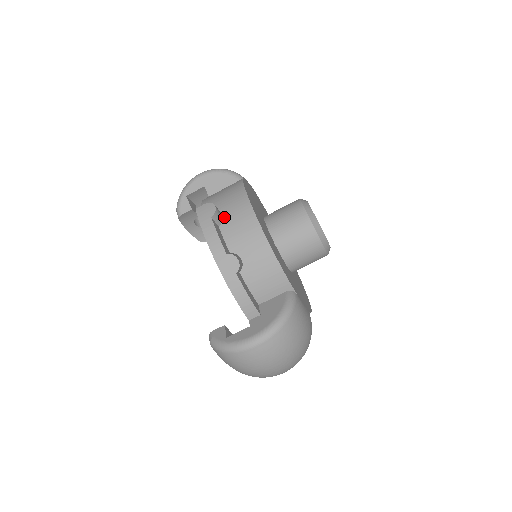
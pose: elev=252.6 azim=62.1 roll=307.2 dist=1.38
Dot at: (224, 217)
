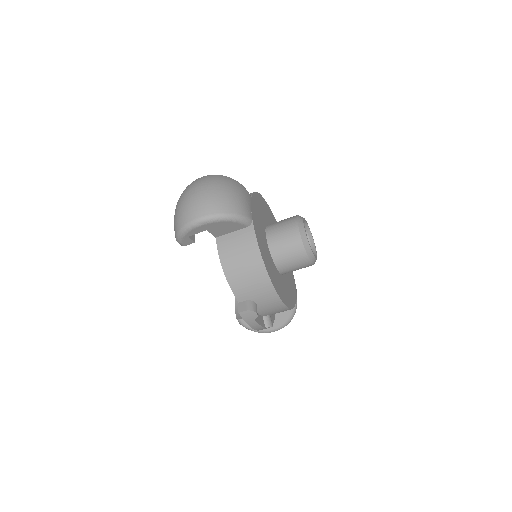
Dot at: (258, 305)
